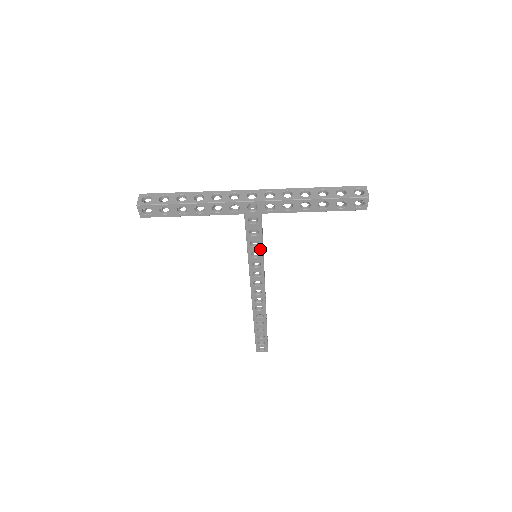
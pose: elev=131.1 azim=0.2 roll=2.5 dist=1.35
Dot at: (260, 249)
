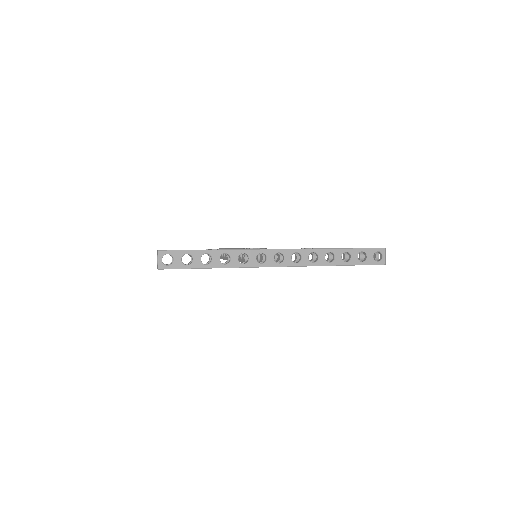
Dot at: occluded
